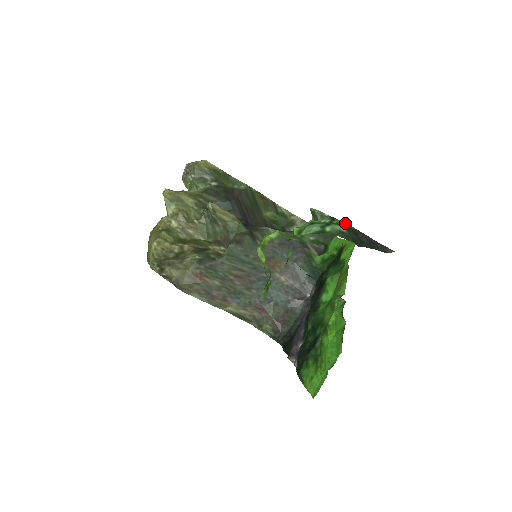
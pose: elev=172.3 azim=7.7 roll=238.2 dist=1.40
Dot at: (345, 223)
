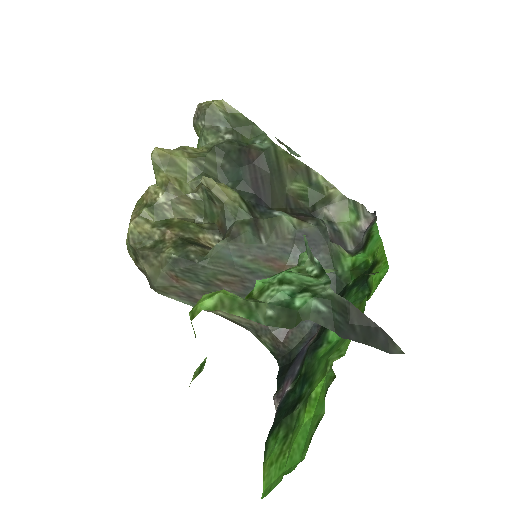
Dot at: (330, 293)
